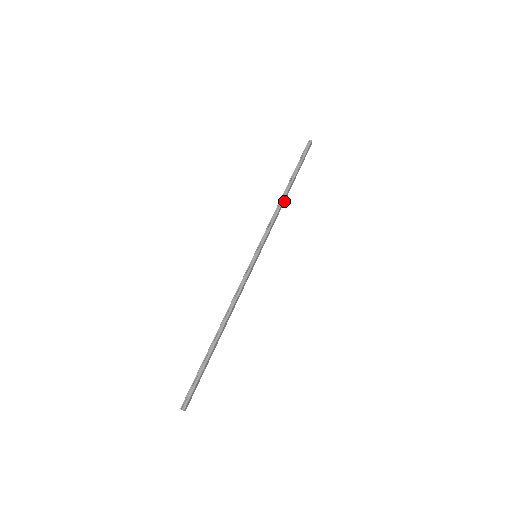
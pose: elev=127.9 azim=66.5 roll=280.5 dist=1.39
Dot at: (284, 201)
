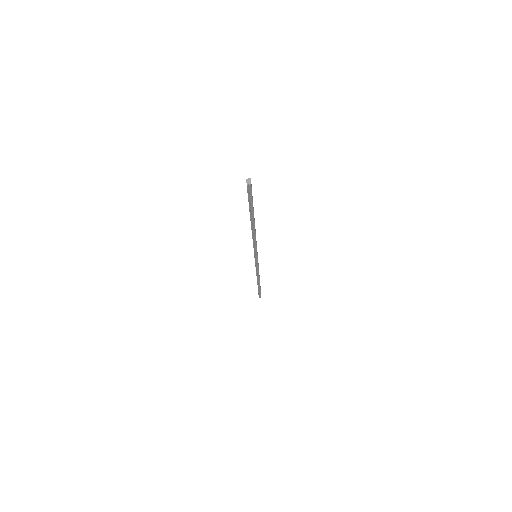
Dot at: occluded
